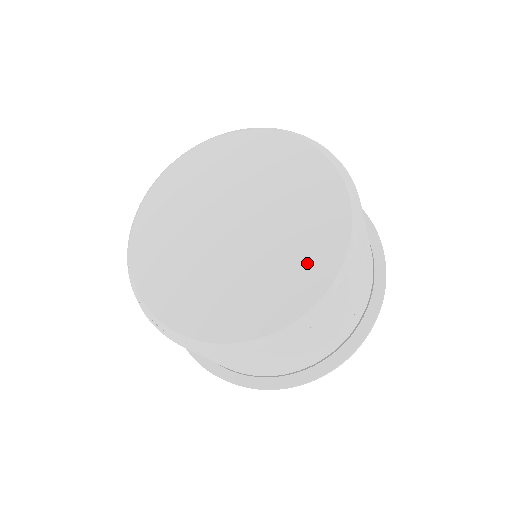
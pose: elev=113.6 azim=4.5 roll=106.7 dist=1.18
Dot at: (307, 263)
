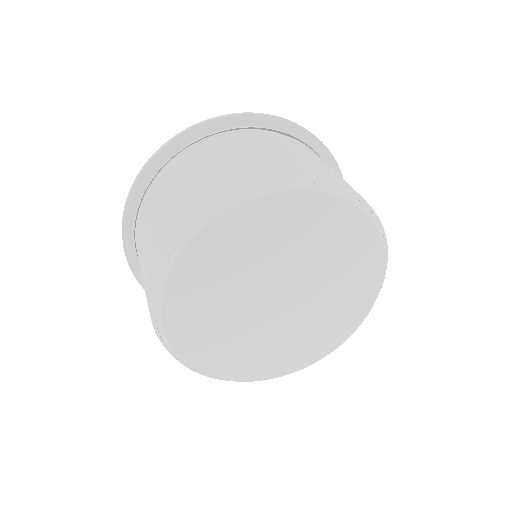
Dot at: (291, 355)
